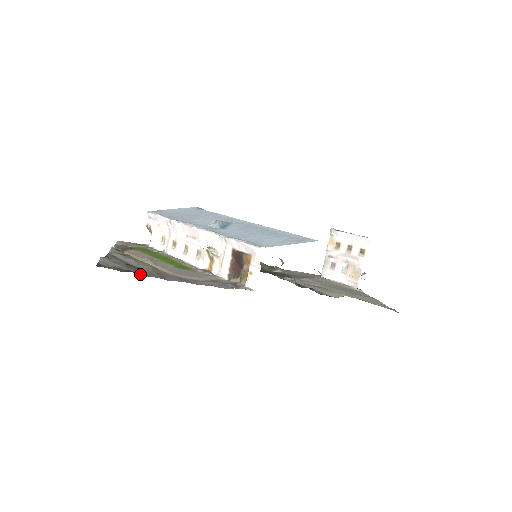
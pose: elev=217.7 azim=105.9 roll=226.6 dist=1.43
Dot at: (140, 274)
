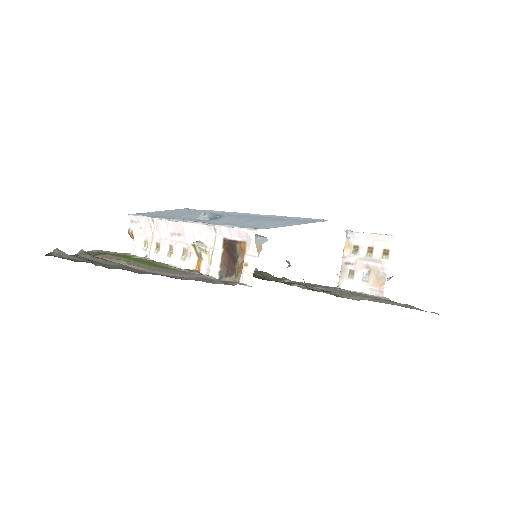
Dot at: (102, 266)
